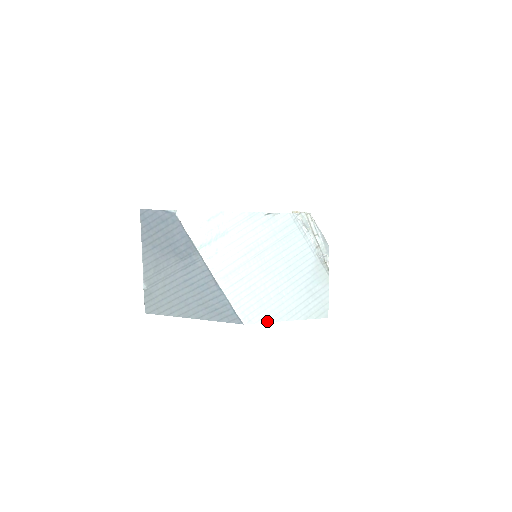
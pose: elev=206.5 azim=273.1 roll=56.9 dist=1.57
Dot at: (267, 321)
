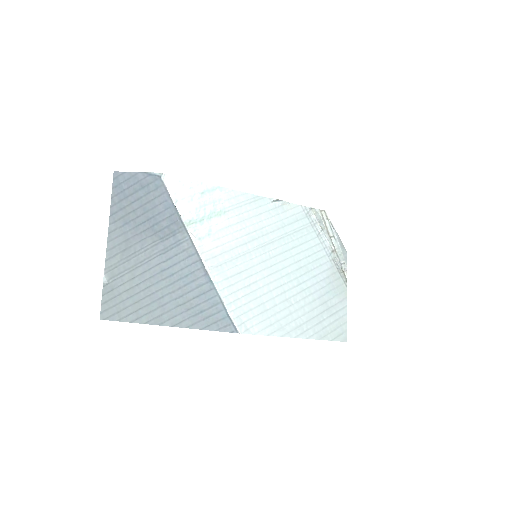
Dot at: (270, 334)
